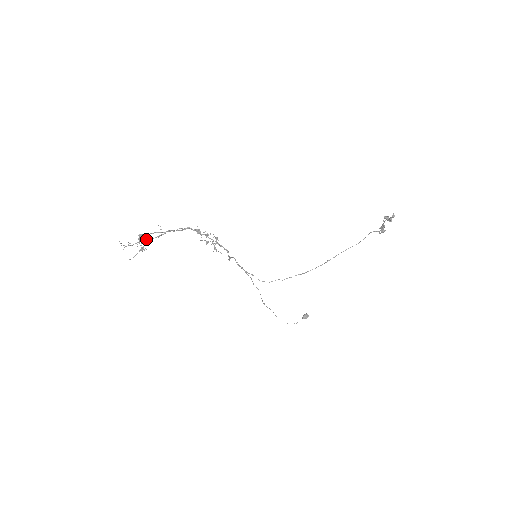
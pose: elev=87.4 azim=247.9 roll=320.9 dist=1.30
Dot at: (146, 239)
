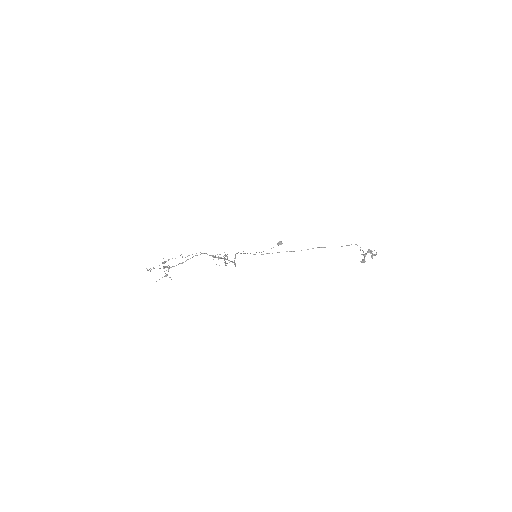
Dot at: occluded
